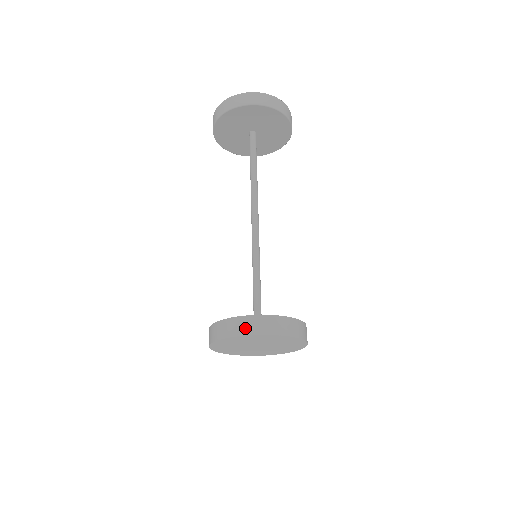
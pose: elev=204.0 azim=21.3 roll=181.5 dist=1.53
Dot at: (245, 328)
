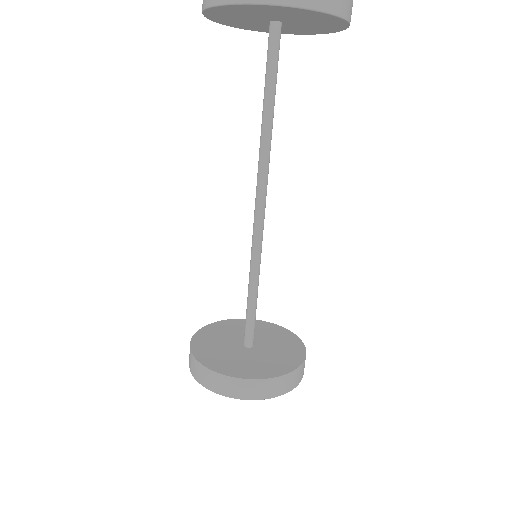
Dot at: (208, 382)
